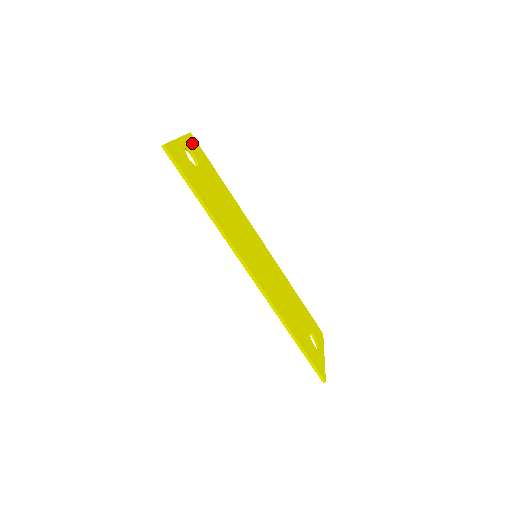
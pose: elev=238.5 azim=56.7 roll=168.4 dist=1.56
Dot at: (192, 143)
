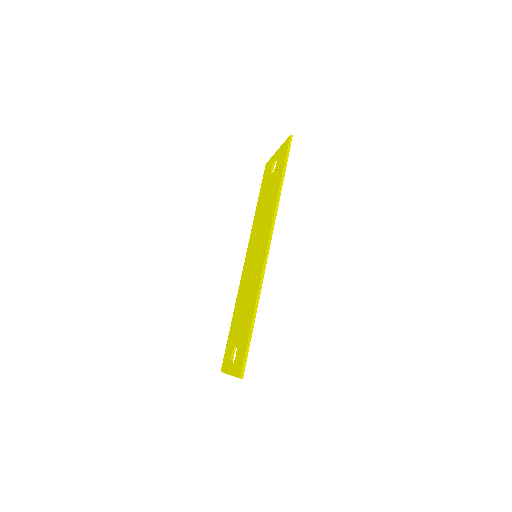
Dot at: occluded
